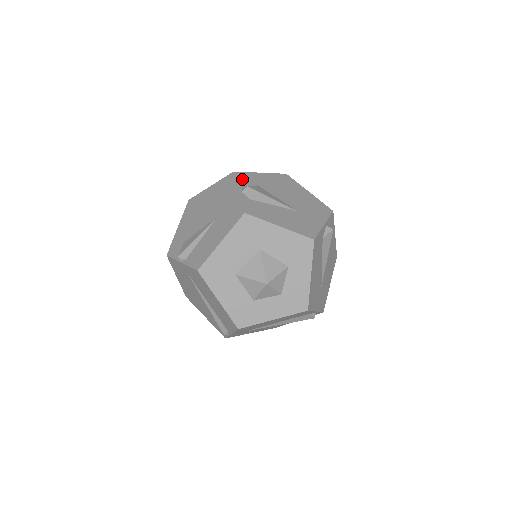
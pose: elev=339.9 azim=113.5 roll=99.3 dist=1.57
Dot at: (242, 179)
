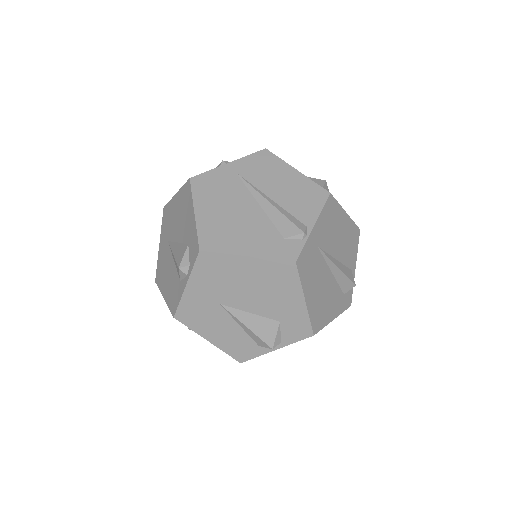
Dot at: occluded
